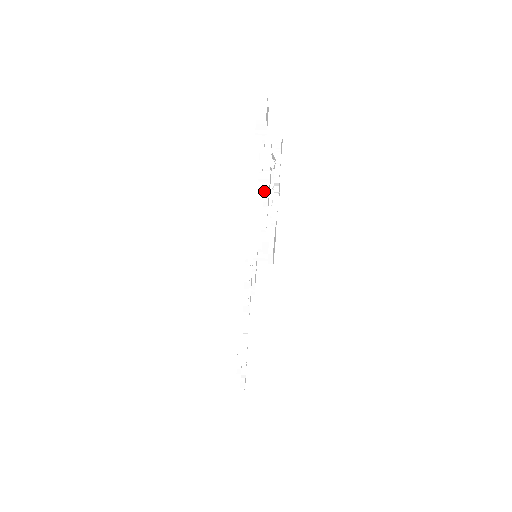
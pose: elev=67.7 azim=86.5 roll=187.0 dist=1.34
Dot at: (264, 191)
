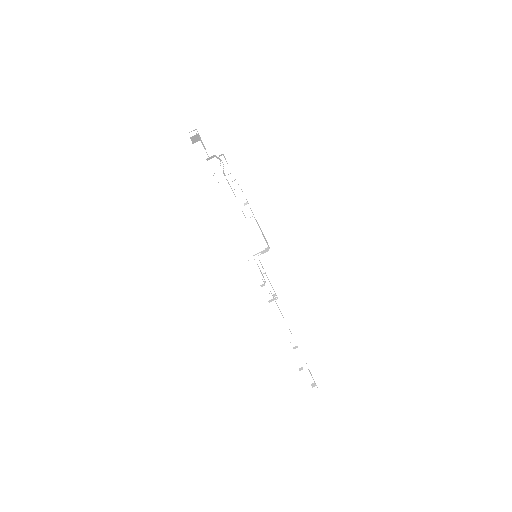
Dot at: (225, 186)
